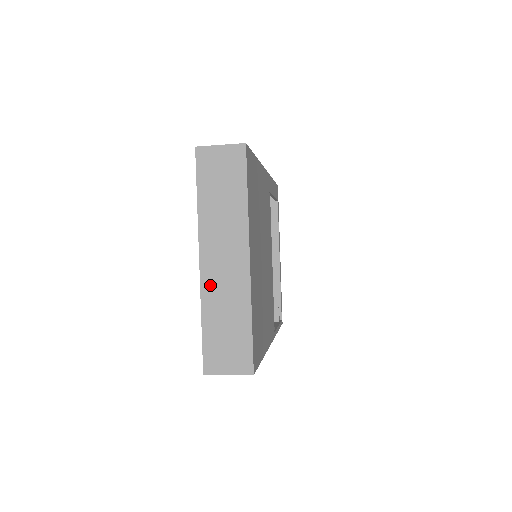
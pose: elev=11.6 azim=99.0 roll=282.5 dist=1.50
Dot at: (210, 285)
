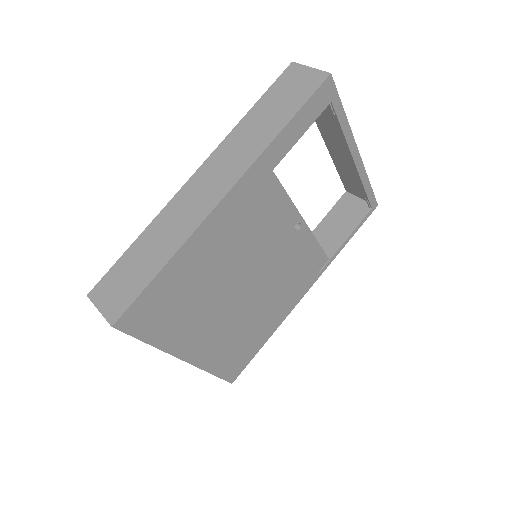
Dot at: occluded
